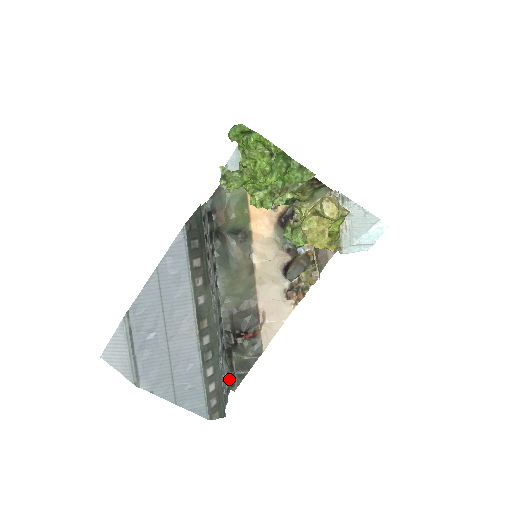
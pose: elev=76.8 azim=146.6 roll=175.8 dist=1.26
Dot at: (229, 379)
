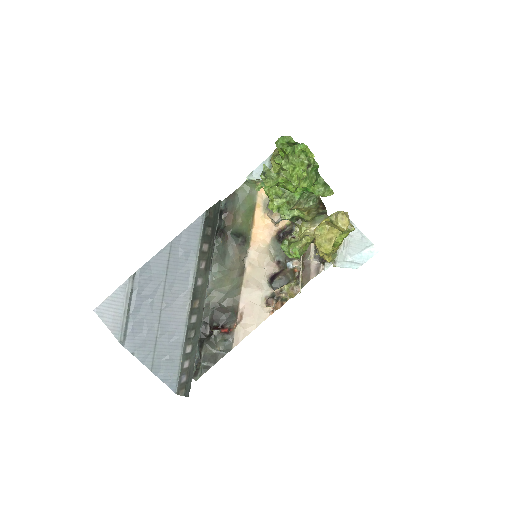
Dot at: occluded
